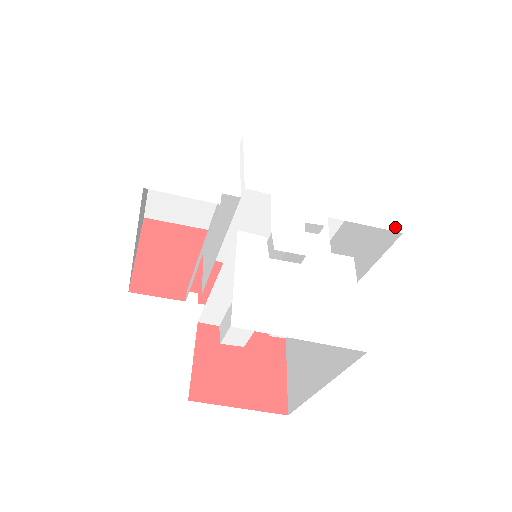
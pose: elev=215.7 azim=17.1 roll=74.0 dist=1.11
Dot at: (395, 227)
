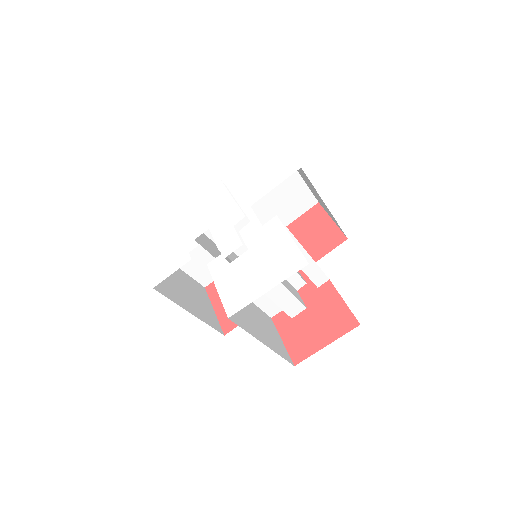
Dot at: (294, 169)
